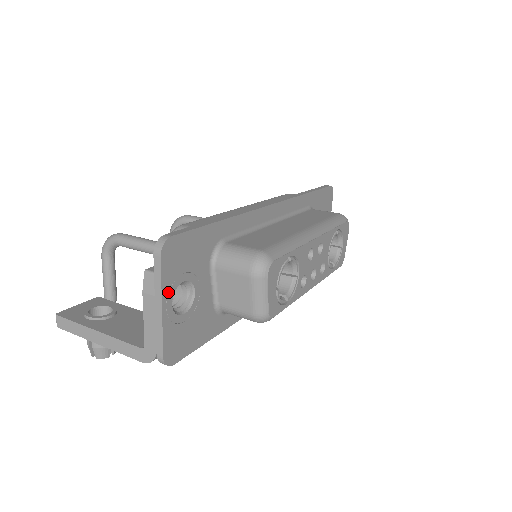
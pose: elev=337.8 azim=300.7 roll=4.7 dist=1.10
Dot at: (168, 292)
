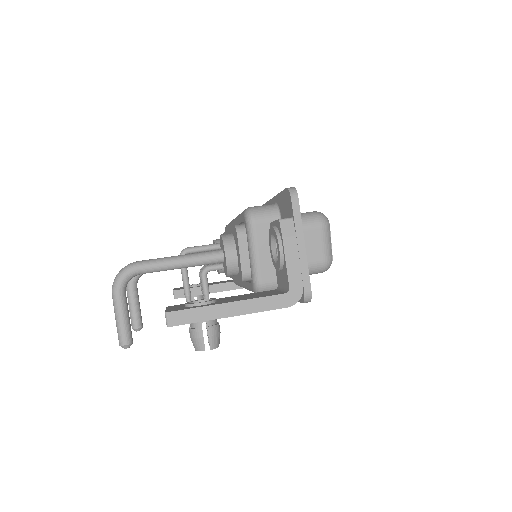
Dot at: (301, 232)
